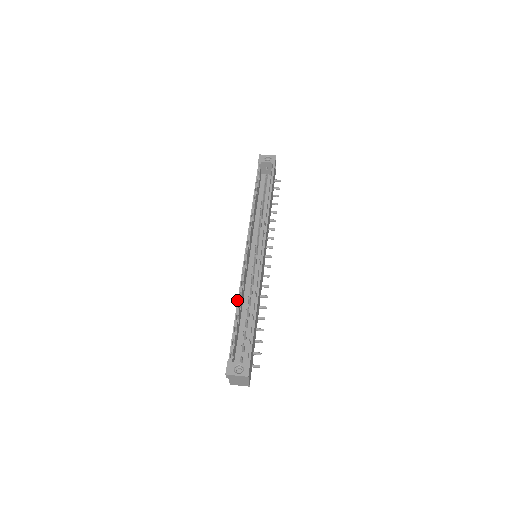
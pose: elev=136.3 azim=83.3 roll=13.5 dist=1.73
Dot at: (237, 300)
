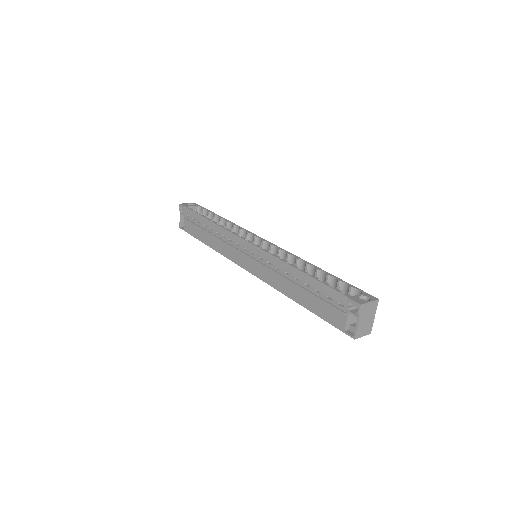
Dot at: (293, 266)
